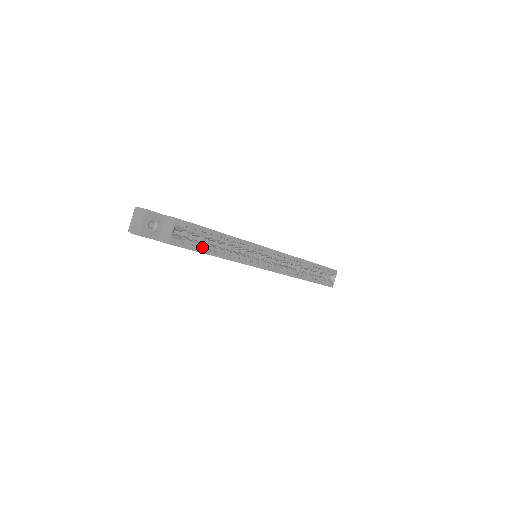
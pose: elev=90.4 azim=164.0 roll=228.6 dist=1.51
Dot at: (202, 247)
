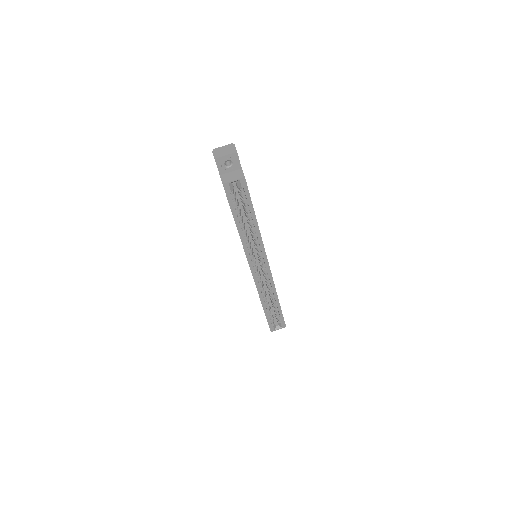
Dot at: (236, 210)
